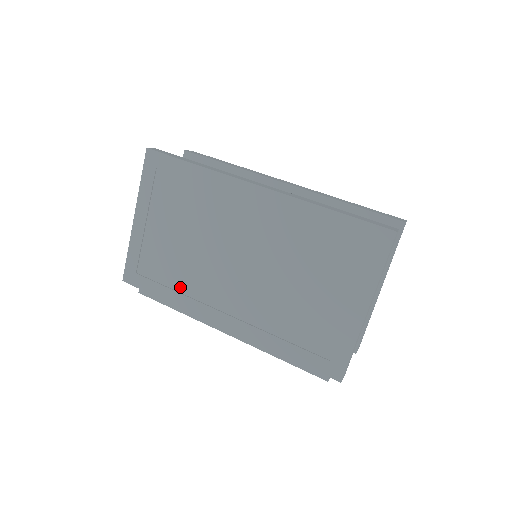
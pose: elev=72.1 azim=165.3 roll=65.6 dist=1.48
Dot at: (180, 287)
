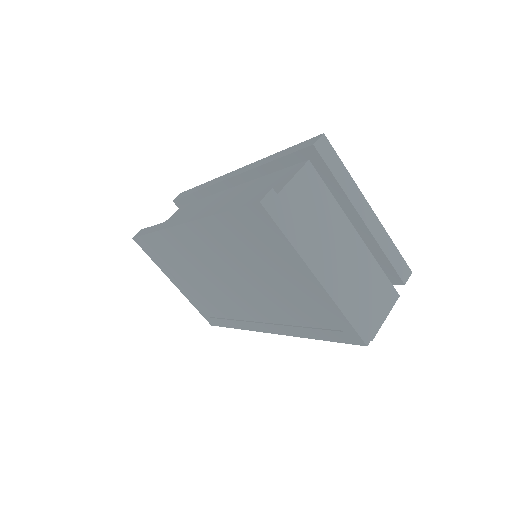
Dot at: (231, 316)
